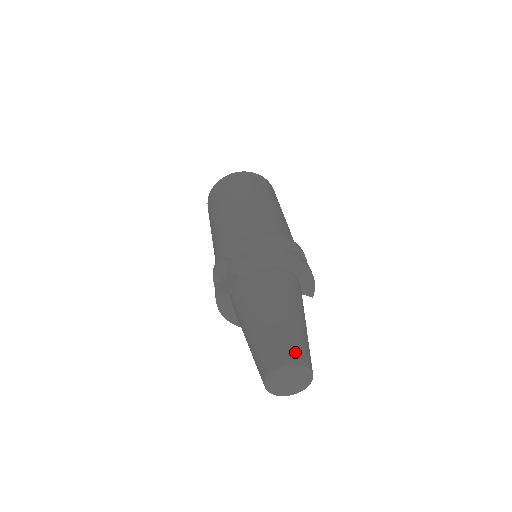
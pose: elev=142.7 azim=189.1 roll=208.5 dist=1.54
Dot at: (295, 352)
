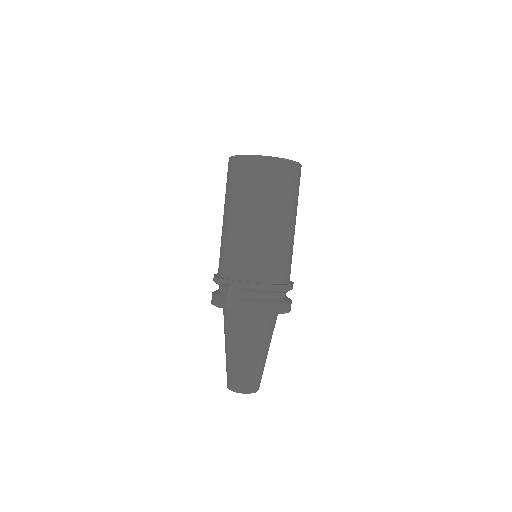
Dot at: (256, 384)
